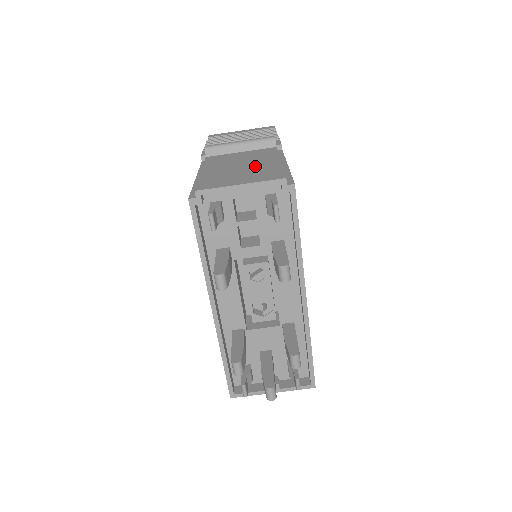
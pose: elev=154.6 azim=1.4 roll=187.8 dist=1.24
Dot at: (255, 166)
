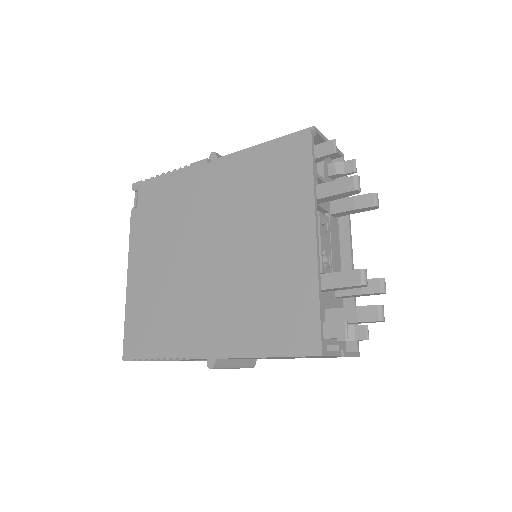
Dot at: occluded
